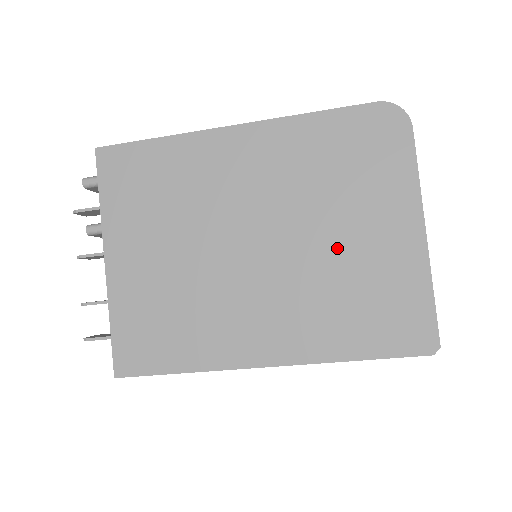
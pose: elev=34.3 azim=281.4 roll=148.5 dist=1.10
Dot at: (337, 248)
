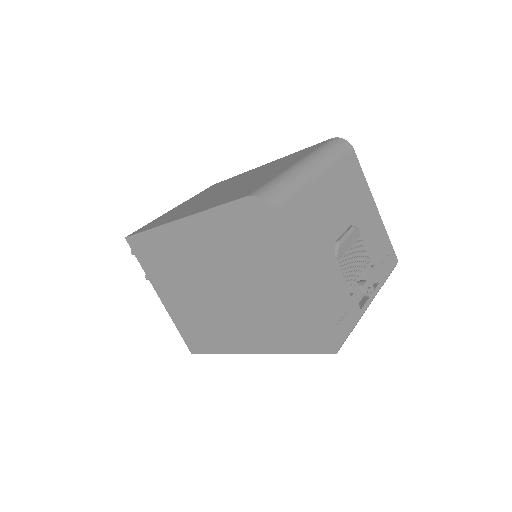
Dot at: (262, 292)
